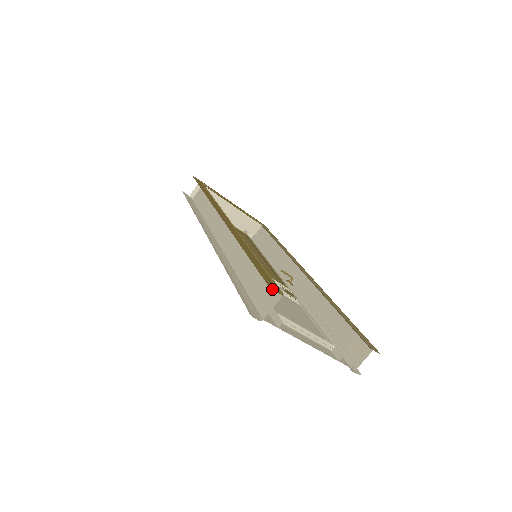
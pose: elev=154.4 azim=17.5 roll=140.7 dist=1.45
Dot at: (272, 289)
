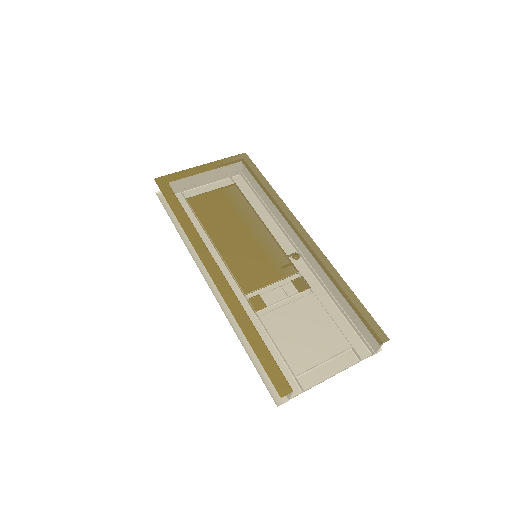
Dot at: occluded
